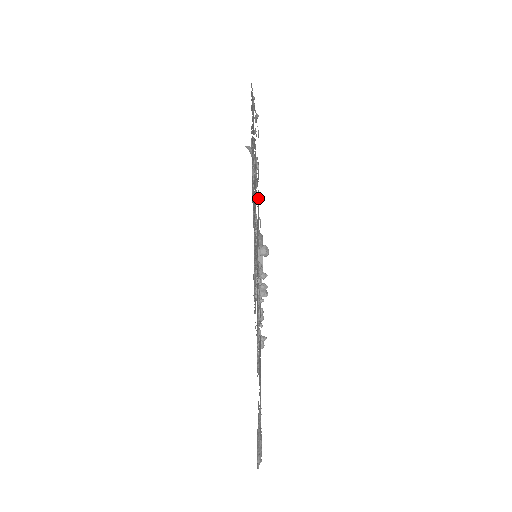
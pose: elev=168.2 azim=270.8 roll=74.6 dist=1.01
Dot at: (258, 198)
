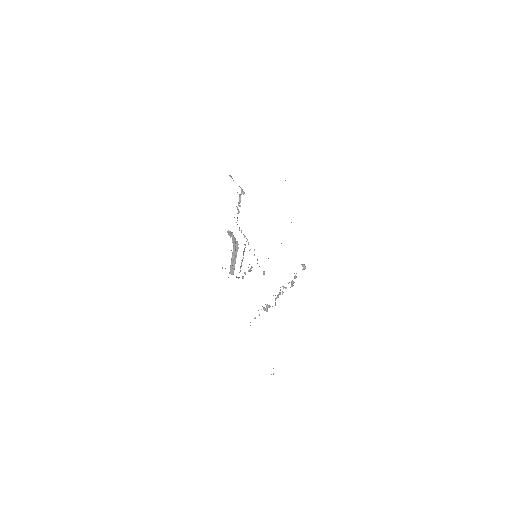
Dot at: occluded
